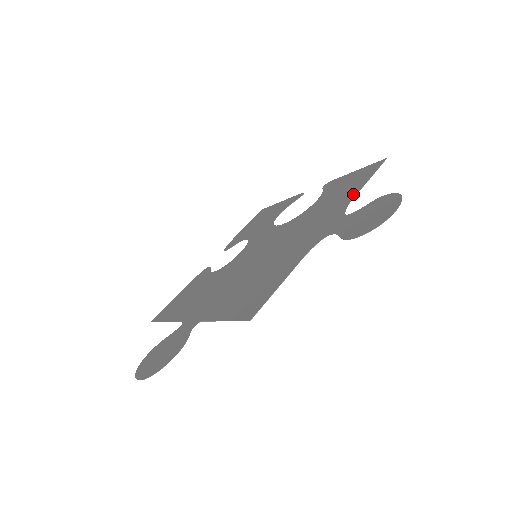
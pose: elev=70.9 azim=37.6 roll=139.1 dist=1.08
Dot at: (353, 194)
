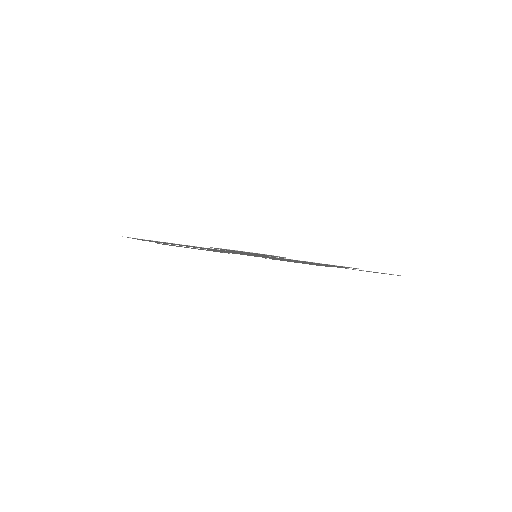
Dot at: occluded
